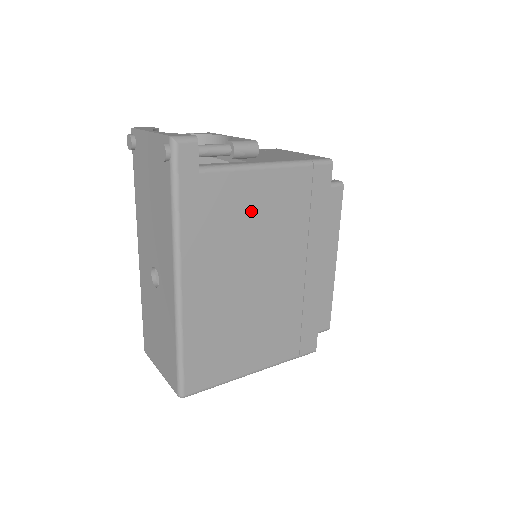
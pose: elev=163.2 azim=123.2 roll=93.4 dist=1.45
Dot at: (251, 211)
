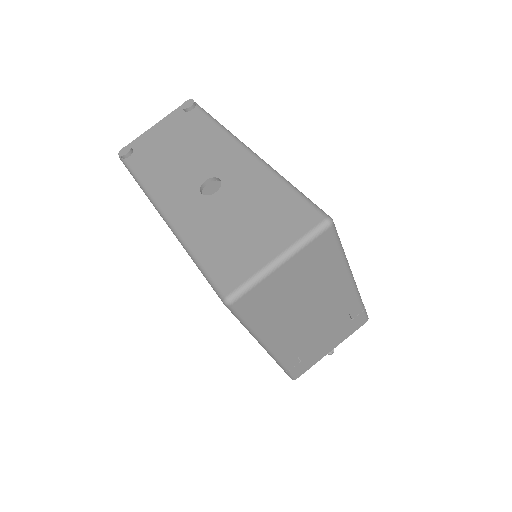
Dot at: occluded
